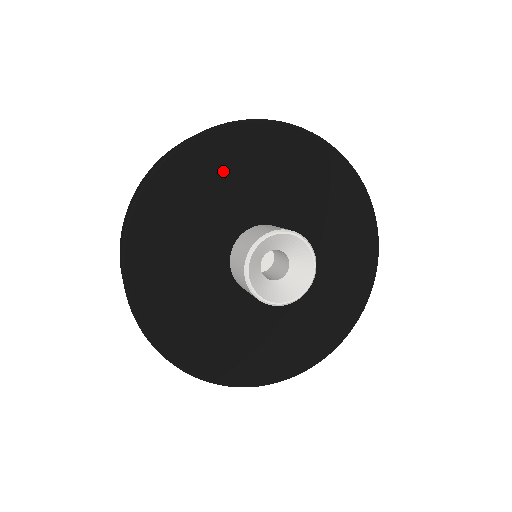
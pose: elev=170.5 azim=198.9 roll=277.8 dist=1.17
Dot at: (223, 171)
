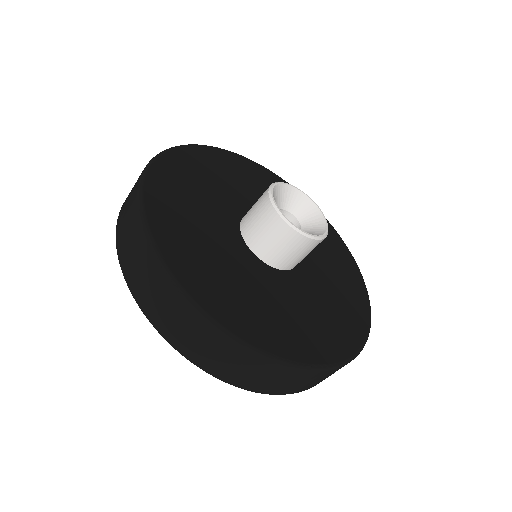
Dot at: (243, 175)
